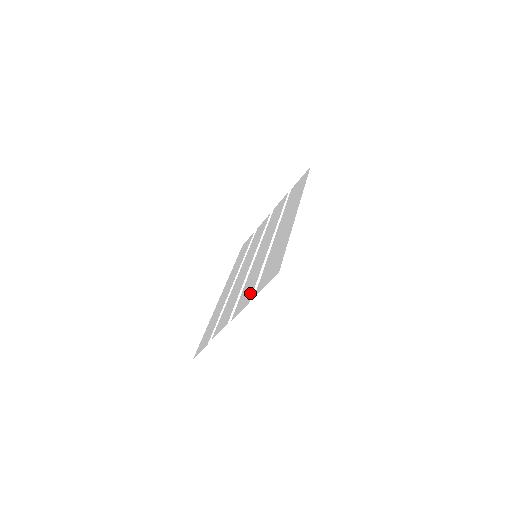
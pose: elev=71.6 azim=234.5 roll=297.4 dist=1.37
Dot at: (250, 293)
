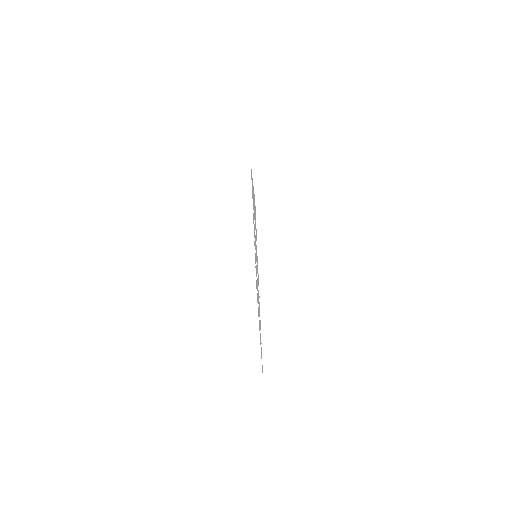
Dot at: (257, 260)
